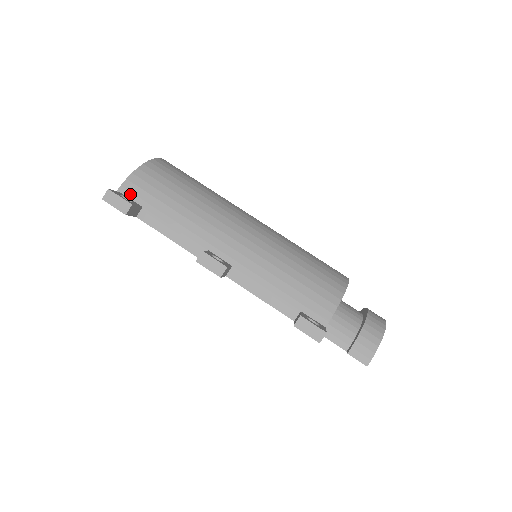
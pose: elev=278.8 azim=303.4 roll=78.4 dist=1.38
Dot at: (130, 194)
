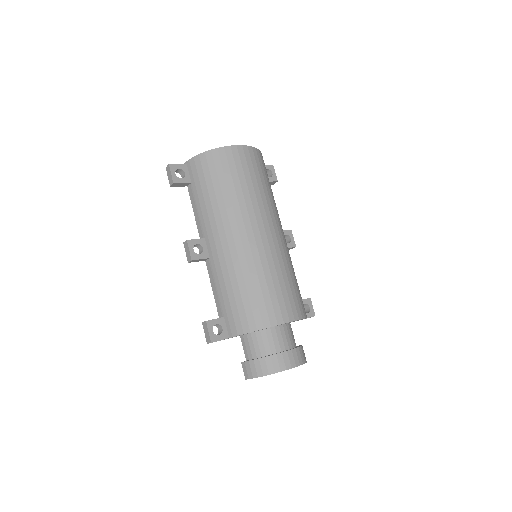
Dot at: (190, 169)
